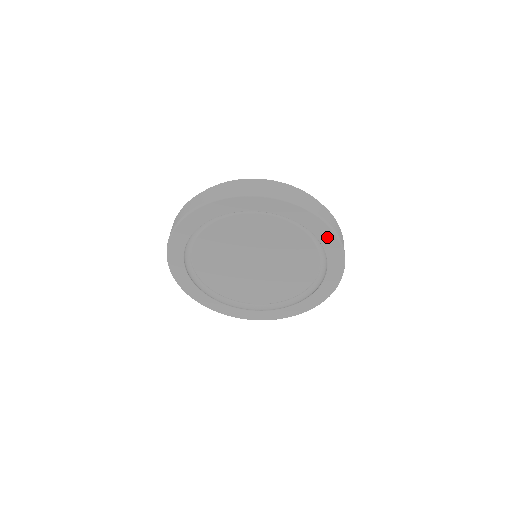
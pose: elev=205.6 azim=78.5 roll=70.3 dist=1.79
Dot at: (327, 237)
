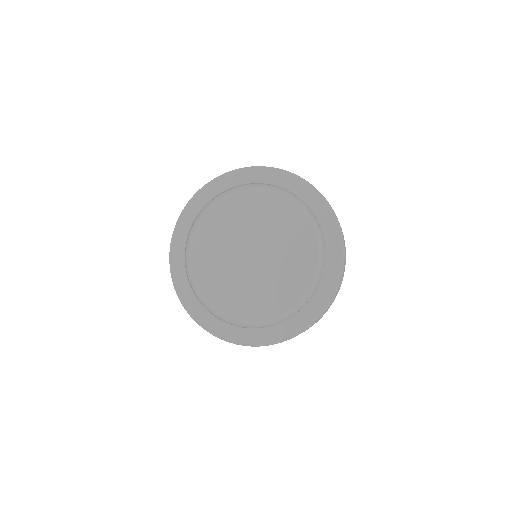
Dot at: (291, 182)
